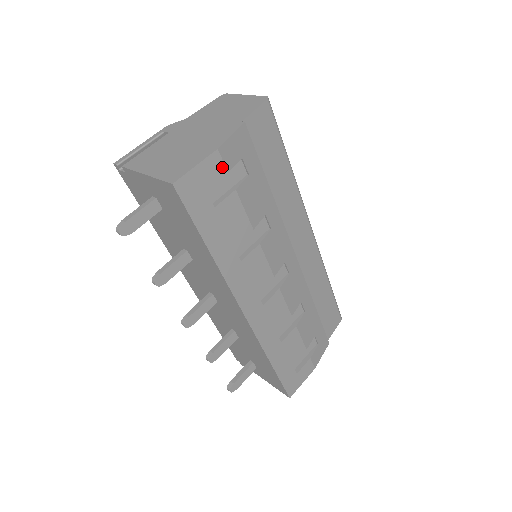
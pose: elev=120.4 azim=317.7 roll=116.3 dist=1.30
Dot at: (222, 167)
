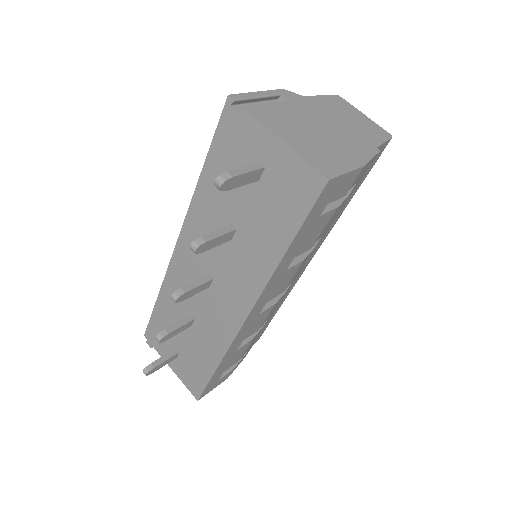
Dot at: (352, 183)
